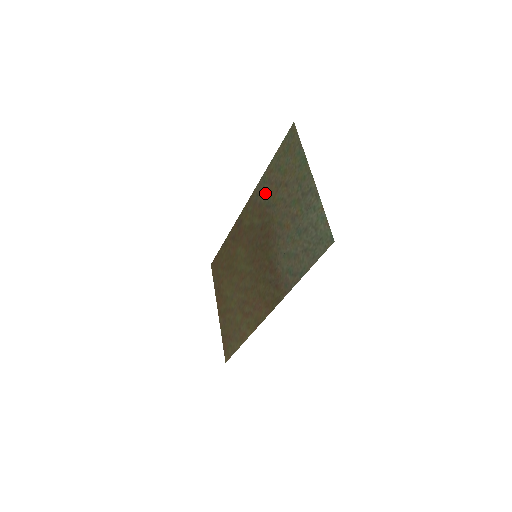
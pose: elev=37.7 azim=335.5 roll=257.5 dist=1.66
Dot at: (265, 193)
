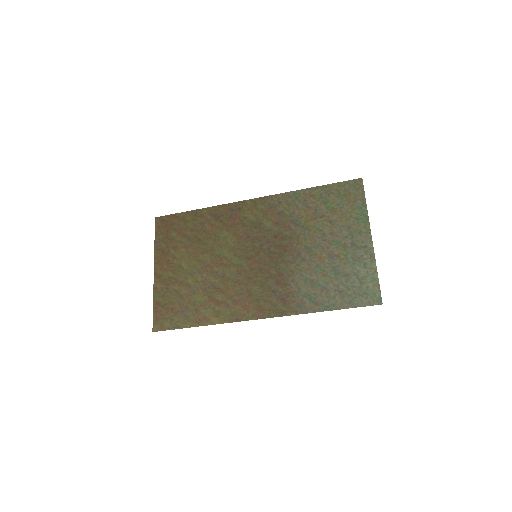
Dot at: (294, 209)
